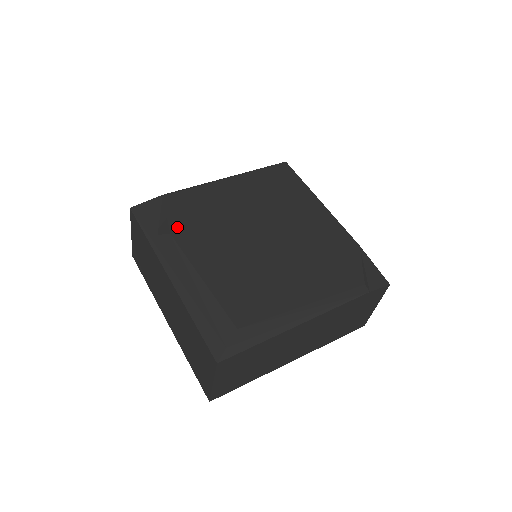
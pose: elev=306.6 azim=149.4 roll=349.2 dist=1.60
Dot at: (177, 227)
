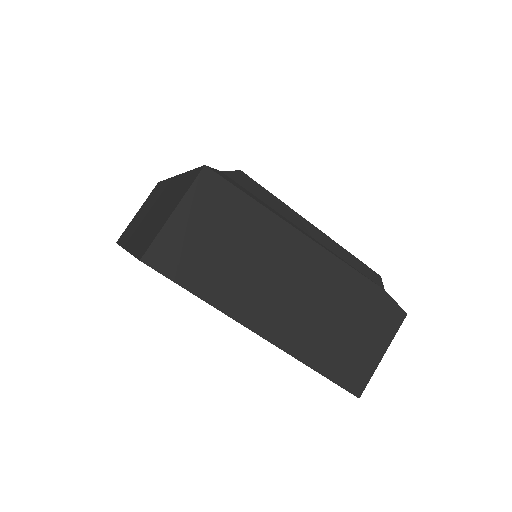
Dot at: occluded
